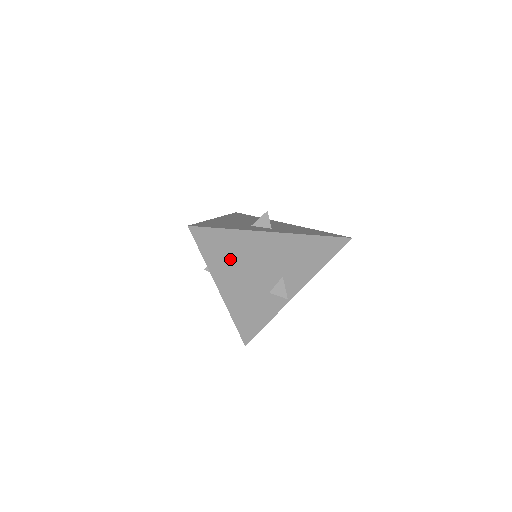
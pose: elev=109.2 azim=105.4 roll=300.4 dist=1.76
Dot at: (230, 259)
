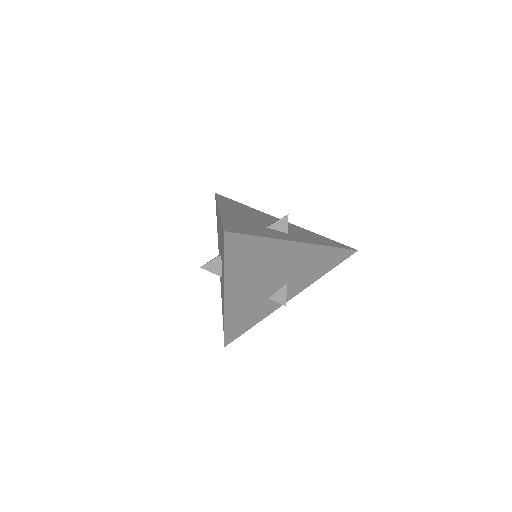
Dot at: (248, 266)
